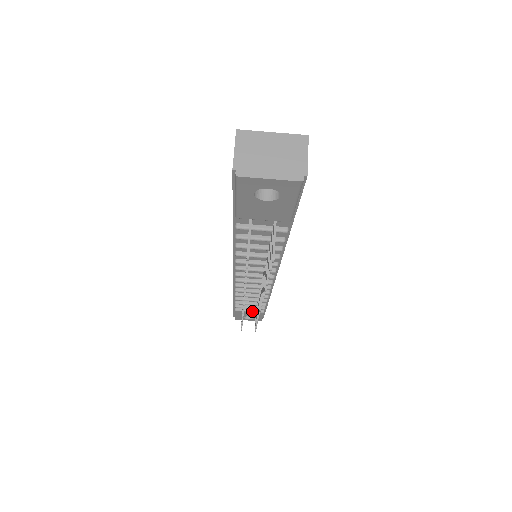
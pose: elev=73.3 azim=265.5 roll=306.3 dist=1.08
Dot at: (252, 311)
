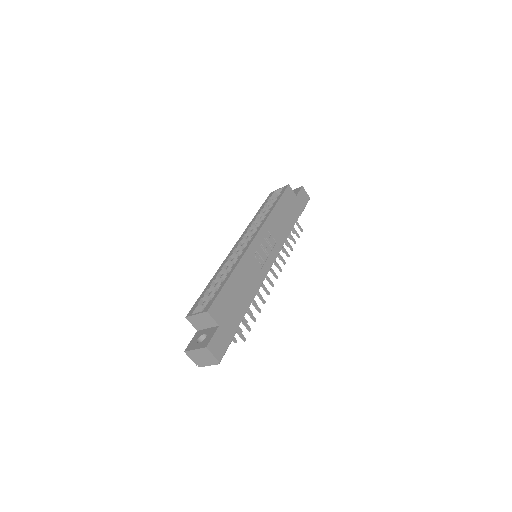
Dot at: occluded
